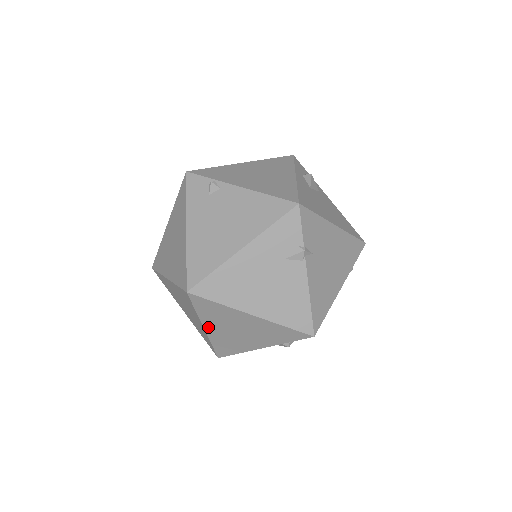
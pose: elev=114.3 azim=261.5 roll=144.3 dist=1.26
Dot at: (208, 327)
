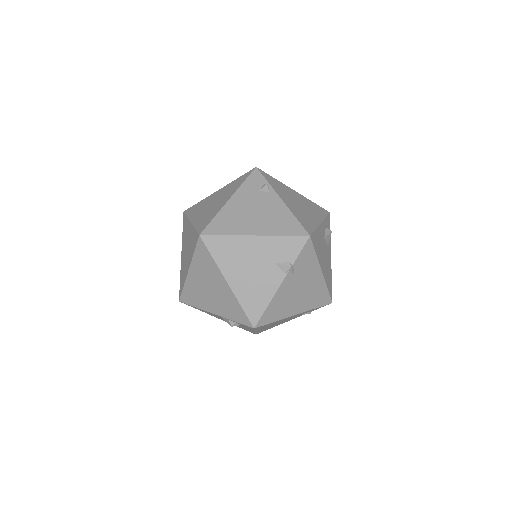
Dot at: (192, 271)
